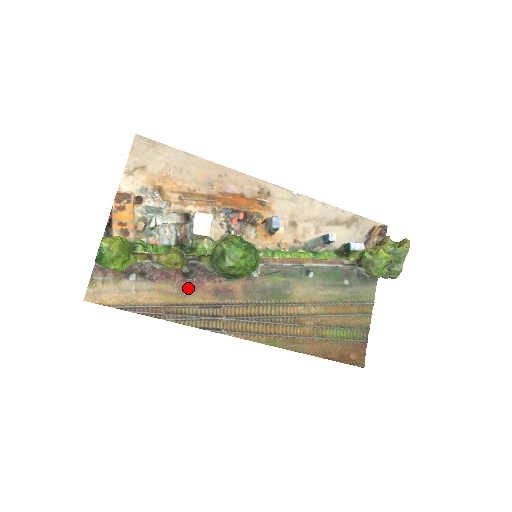
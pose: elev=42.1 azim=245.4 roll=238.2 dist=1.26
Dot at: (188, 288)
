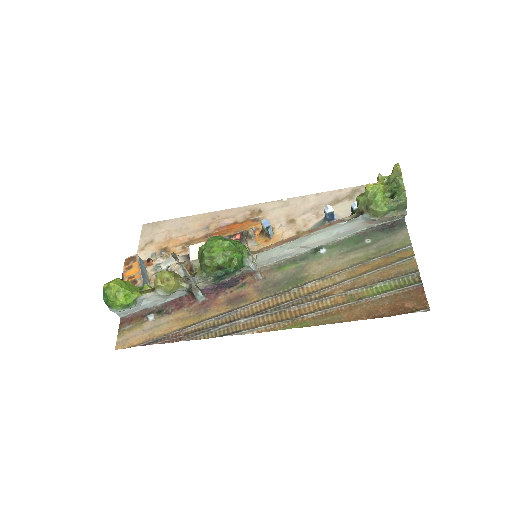
Dot at: (202, 308)
